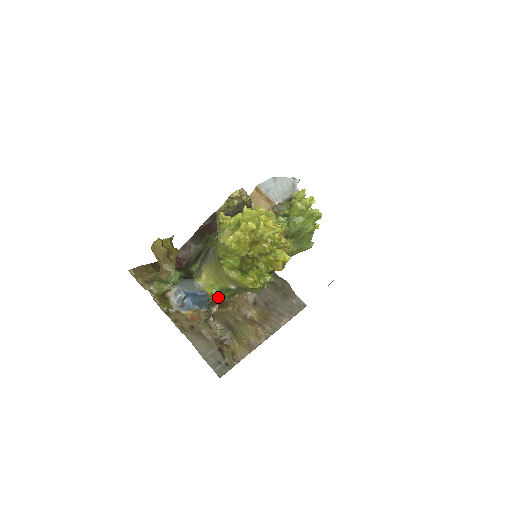
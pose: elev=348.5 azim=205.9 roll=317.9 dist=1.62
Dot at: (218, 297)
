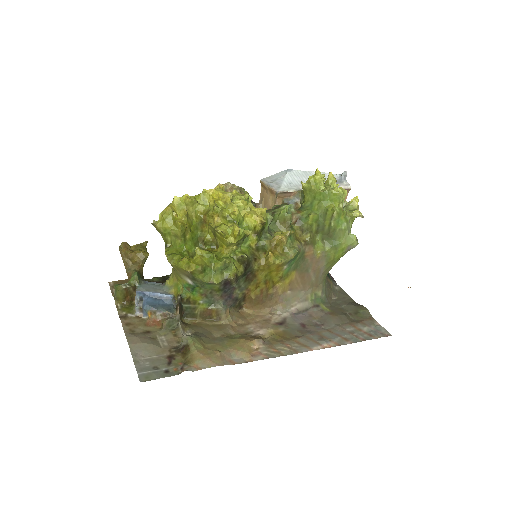
Dot at: (188, 300)
